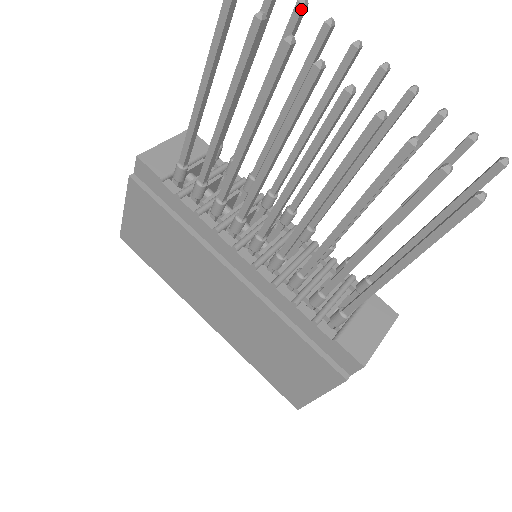
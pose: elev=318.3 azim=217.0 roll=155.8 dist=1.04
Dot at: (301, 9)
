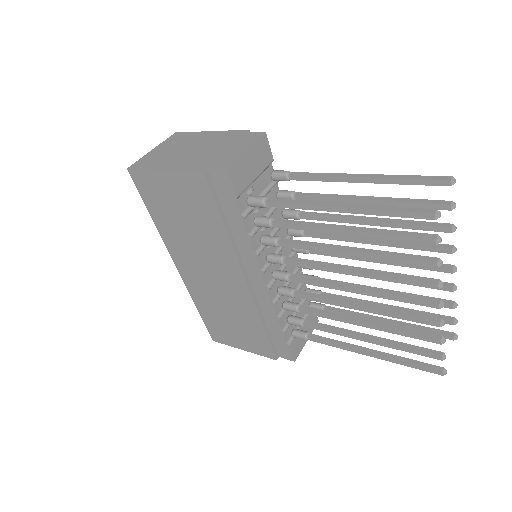
Dot at: occluded
